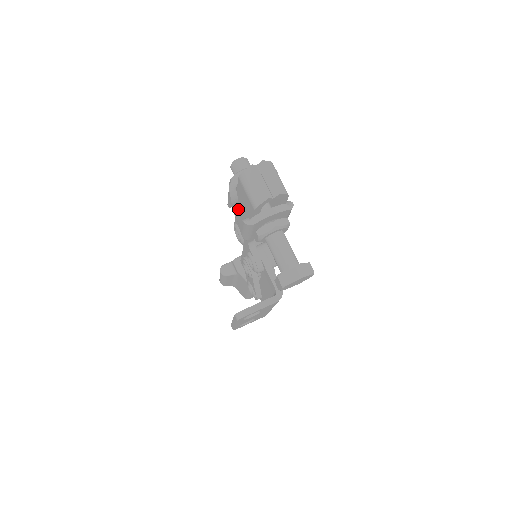
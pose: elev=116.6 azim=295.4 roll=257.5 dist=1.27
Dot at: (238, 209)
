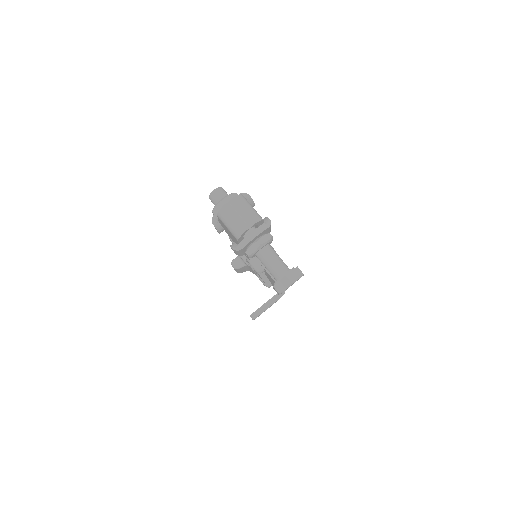
Dot at: occluded
